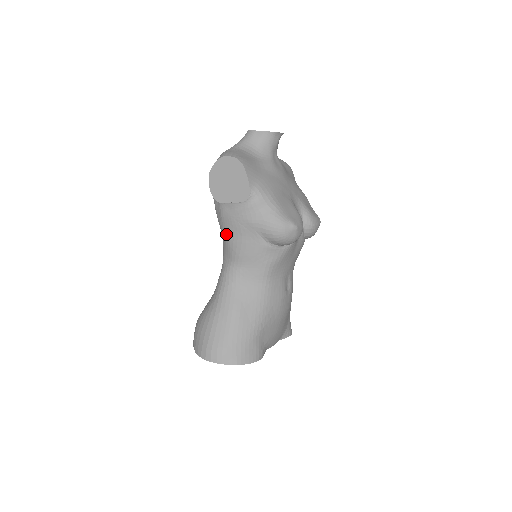
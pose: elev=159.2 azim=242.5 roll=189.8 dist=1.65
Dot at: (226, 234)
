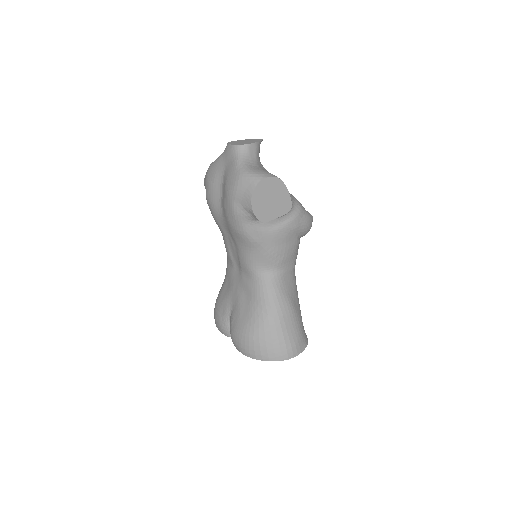
Dot at: (268, 248)
